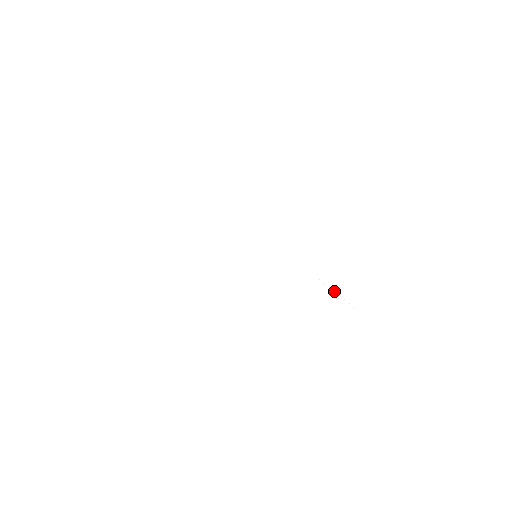
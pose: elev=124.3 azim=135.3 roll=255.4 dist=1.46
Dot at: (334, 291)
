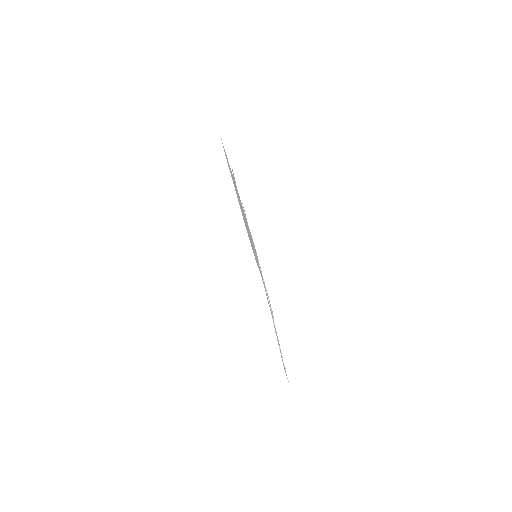
Dot at: (282, 357)
